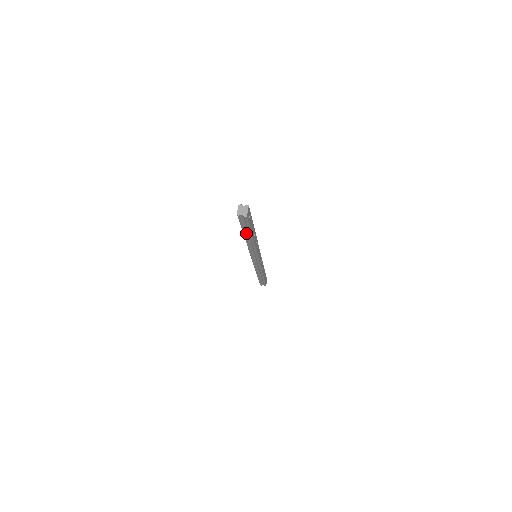
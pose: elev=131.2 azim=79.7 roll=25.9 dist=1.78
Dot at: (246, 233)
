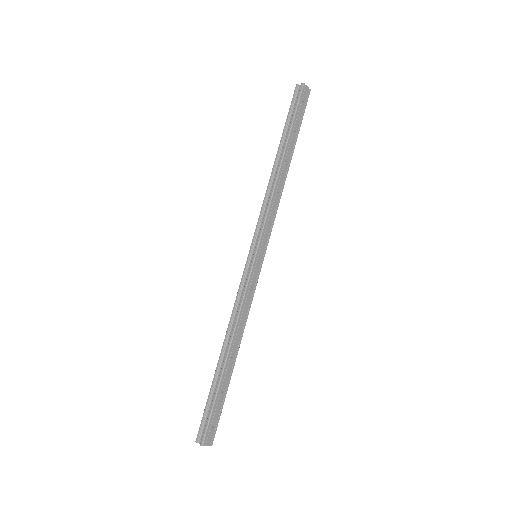
Dot at: (283, 141)
